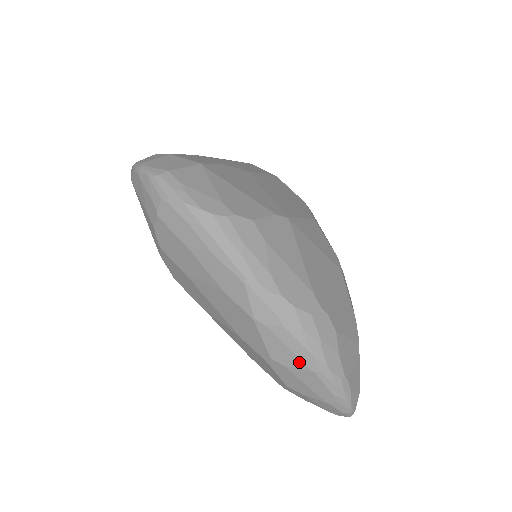
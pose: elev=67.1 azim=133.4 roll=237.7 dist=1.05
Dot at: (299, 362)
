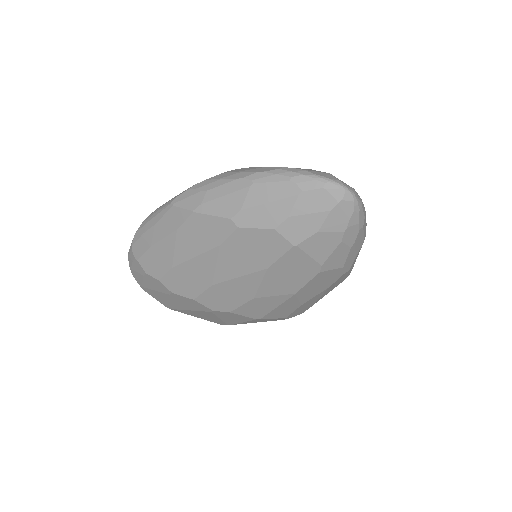
Dot at: (239, 193)
